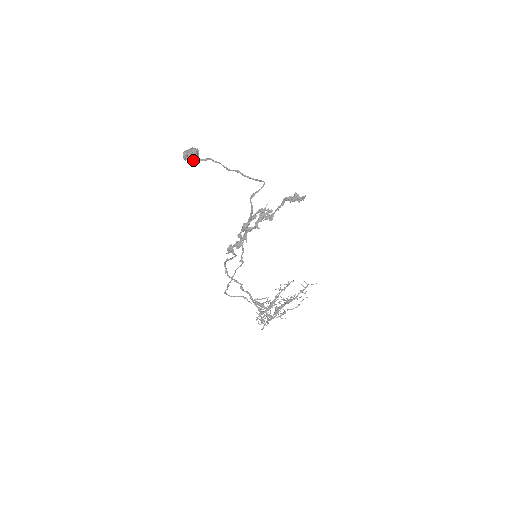
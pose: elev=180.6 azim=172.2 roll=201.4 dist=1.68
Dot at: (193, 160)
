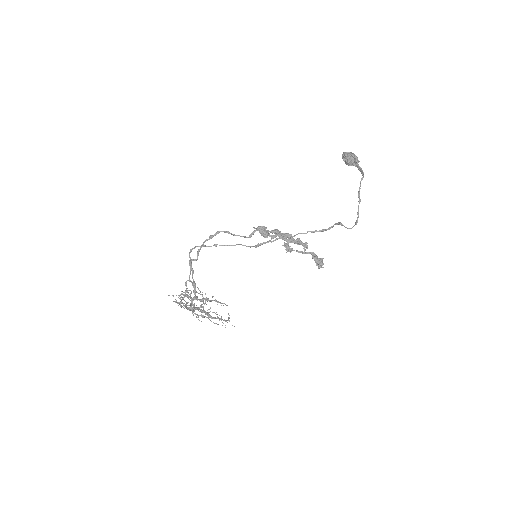
Dot at: (349, 162)
